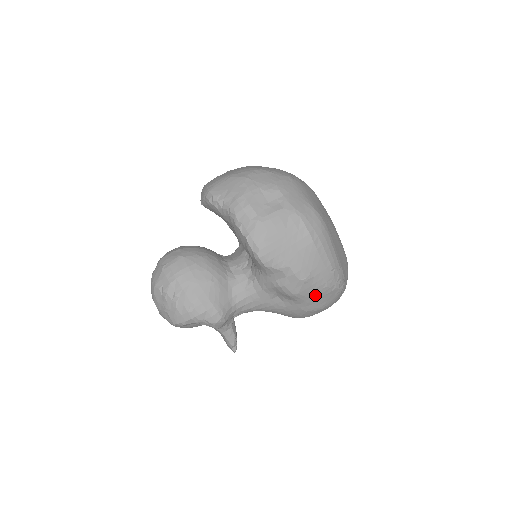
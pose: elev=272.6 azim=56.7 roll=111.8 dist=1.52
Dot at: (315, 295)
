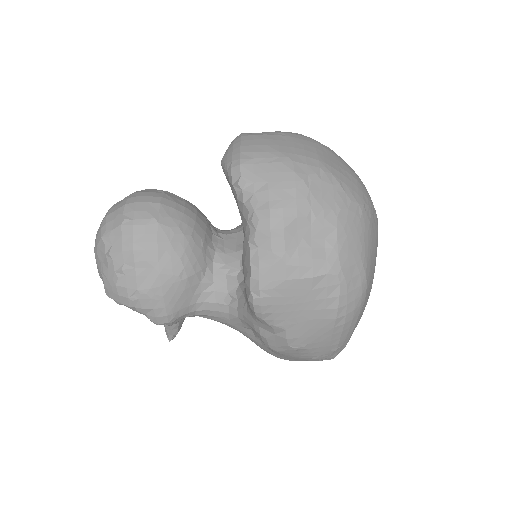
Dot at: (297, 357)
